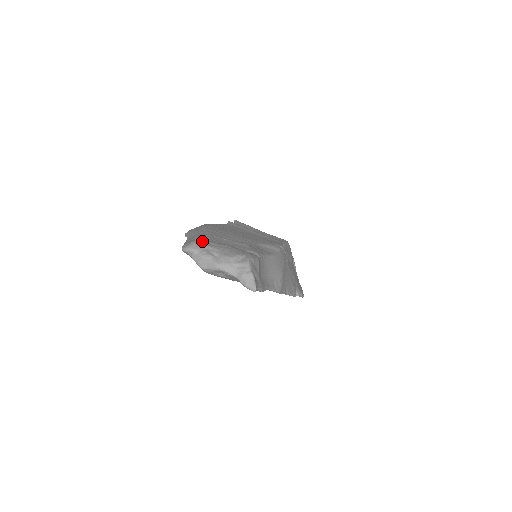
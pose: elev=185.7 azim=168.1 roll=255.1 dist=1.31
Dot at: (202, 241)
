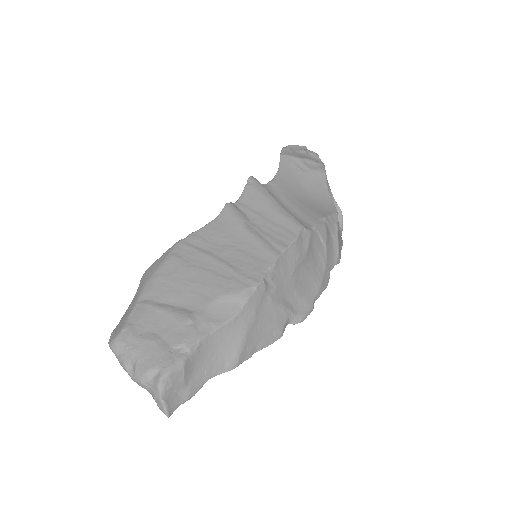
Dot at: (125, 335)
